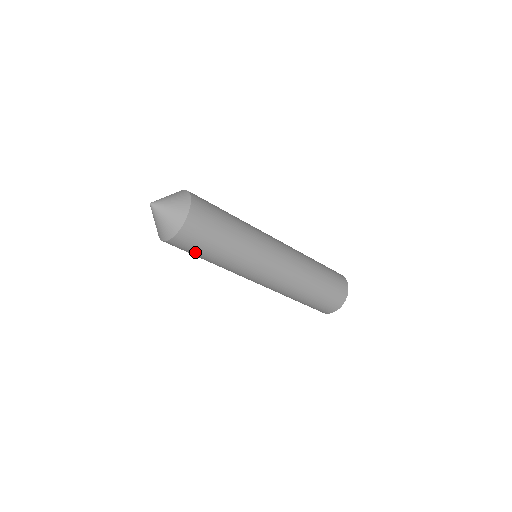
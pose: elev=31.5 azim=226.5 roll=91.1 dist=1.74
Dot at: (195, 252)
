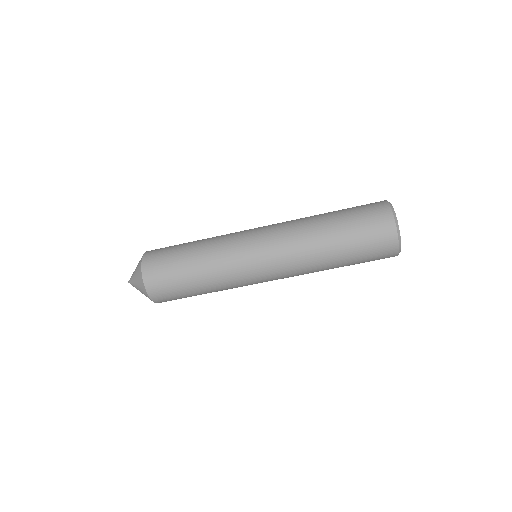
Dot at: (186, 297)
